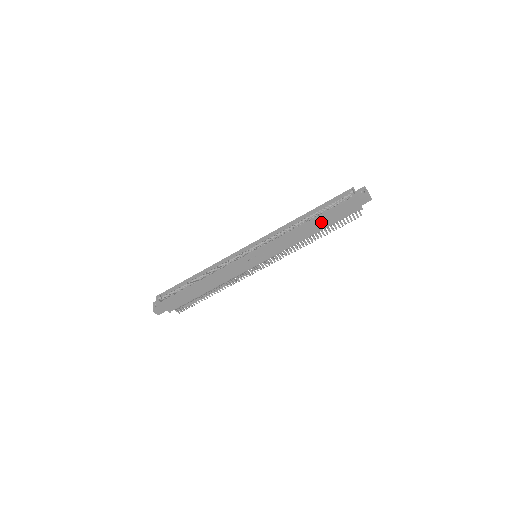
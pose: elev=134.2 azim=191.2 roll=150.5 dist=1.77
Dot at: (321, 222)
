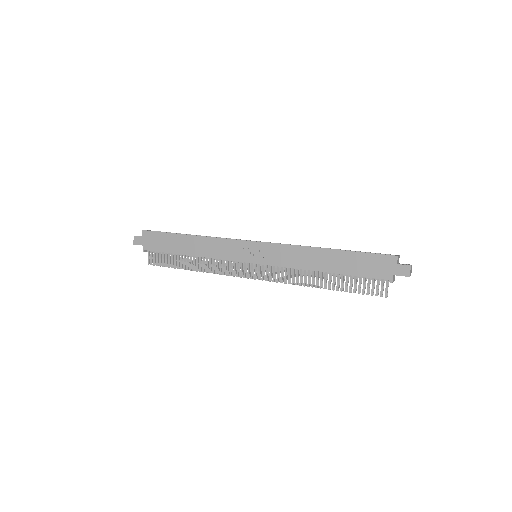
Dot at: (341, 261)
